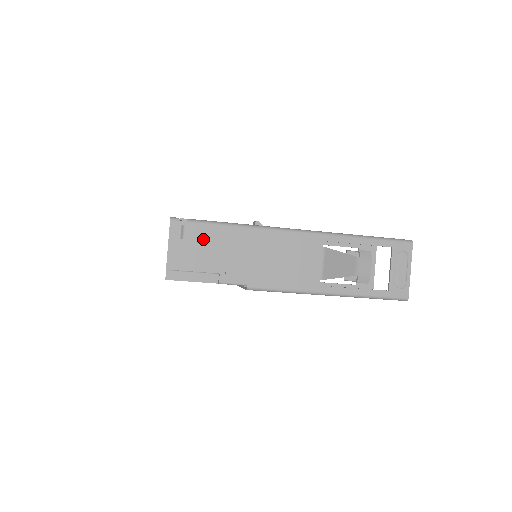
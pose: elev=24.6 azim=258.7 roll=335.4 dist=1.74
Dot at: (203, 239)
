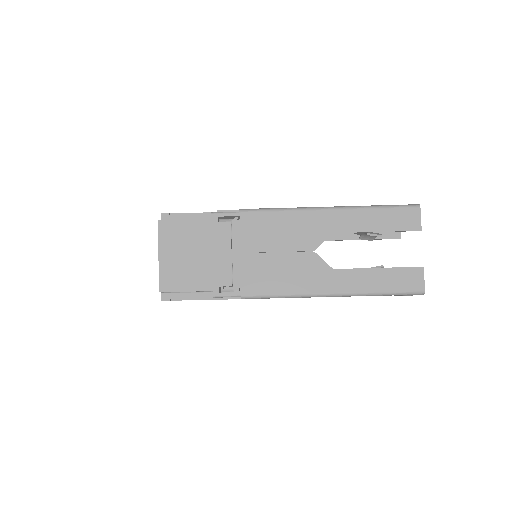
Dot at: occluded
